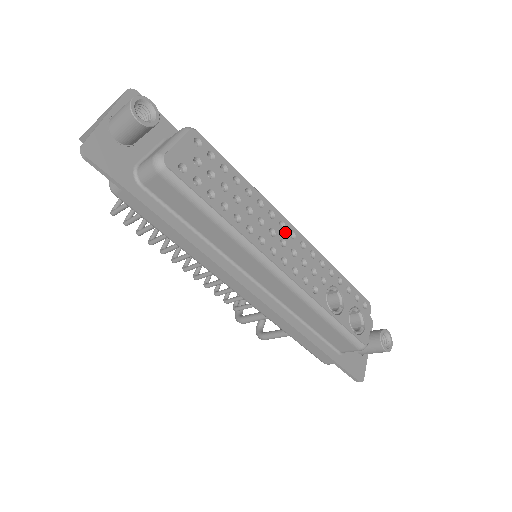
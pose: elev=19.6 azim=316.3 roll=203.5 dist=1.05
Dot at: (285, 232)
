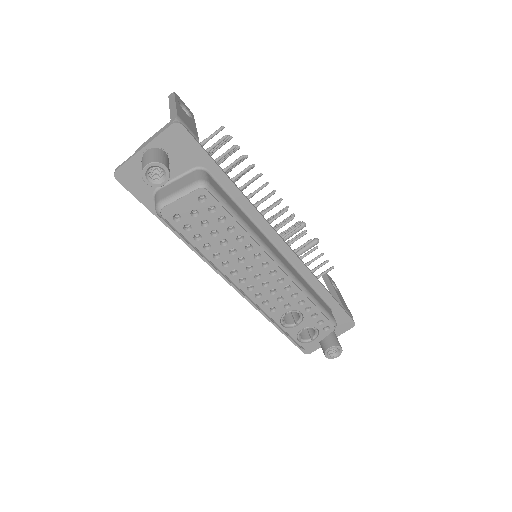
Dot at: (265, 270)
